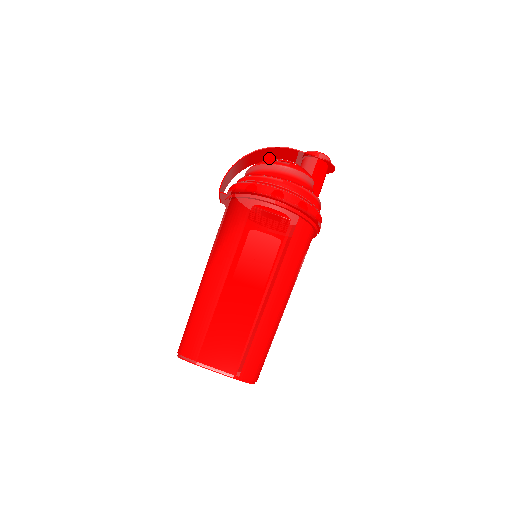
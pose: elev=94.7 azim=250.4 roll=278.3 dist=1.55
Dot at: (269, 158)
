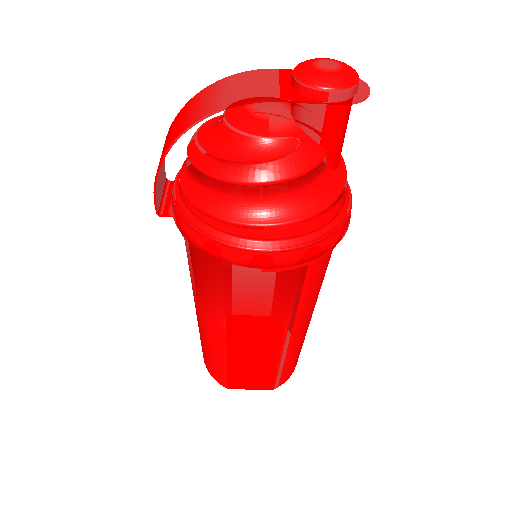
Dot at: (220, 86)
